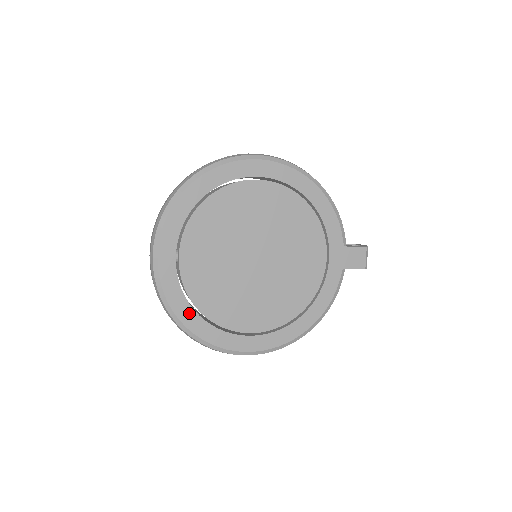
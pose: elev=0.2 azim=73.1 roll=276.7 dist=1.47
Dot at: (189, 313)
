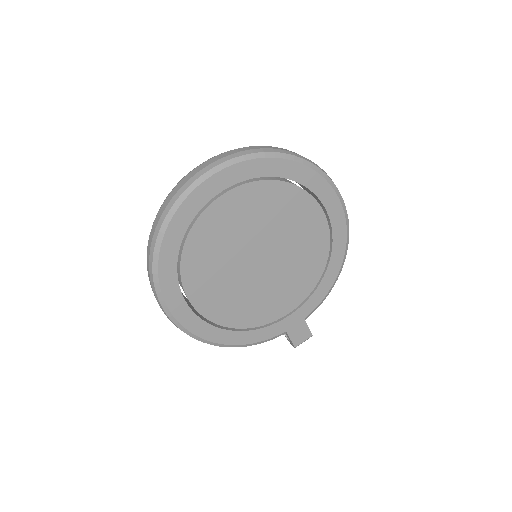
Dot at: (177, 236)
